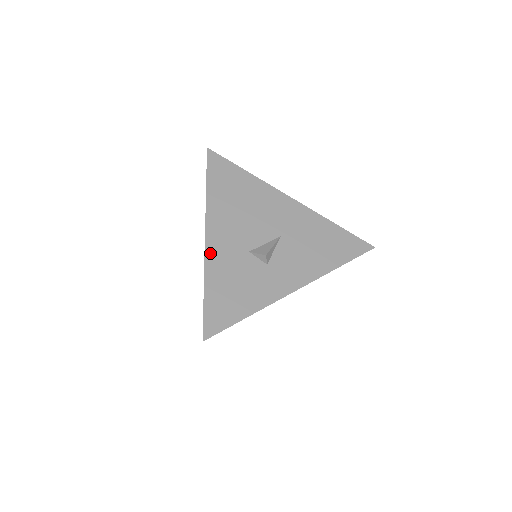
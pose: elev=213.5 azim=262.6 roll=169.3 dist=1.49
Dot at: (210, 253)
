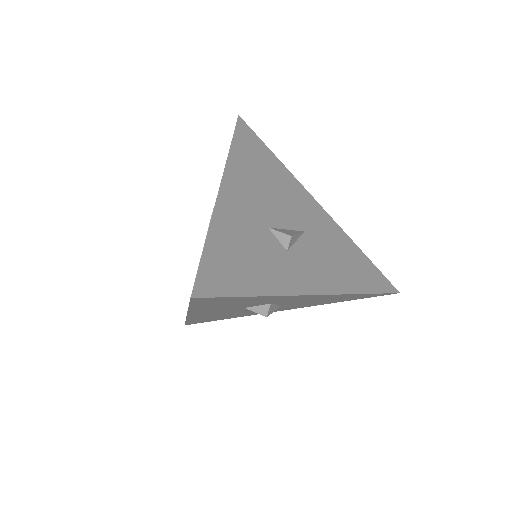
Dot at: (222, 205)
